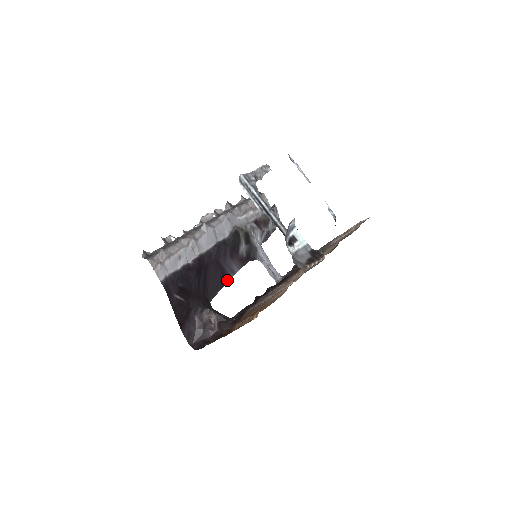
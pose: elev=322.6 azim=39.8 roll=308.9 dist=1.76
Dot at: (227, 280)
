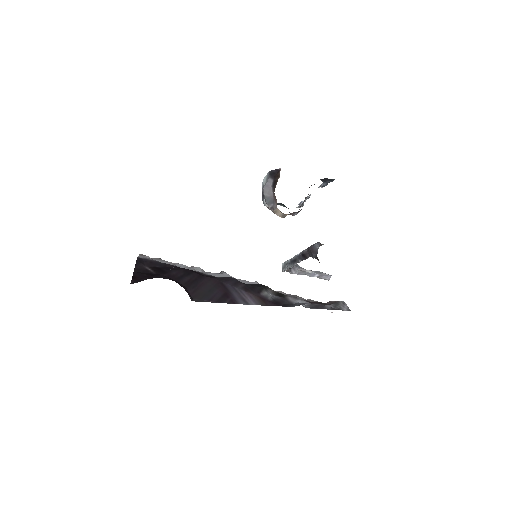
Dot at: (233, 303)
